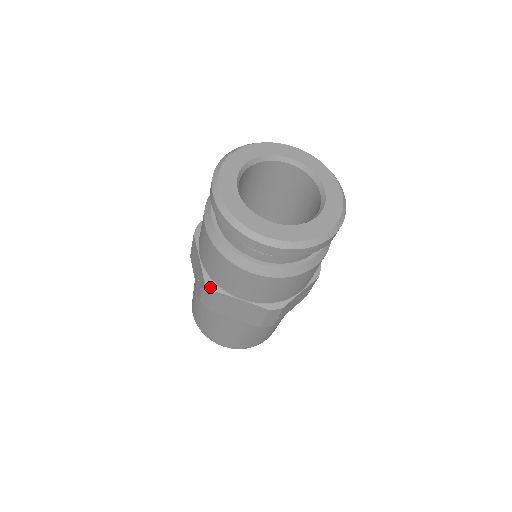
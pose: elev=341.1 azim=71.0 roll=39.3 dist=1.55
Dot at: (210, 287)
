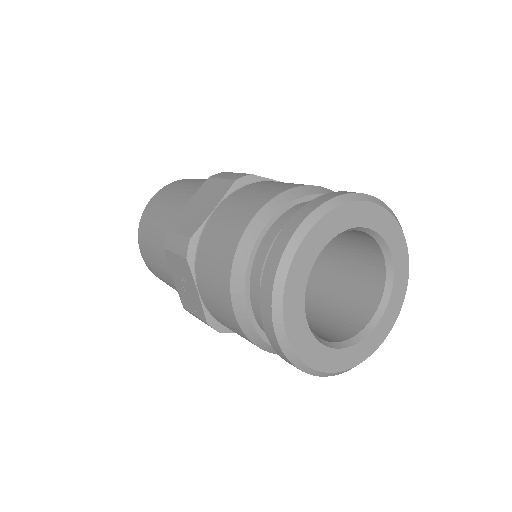
Dot at: (214, 329)
